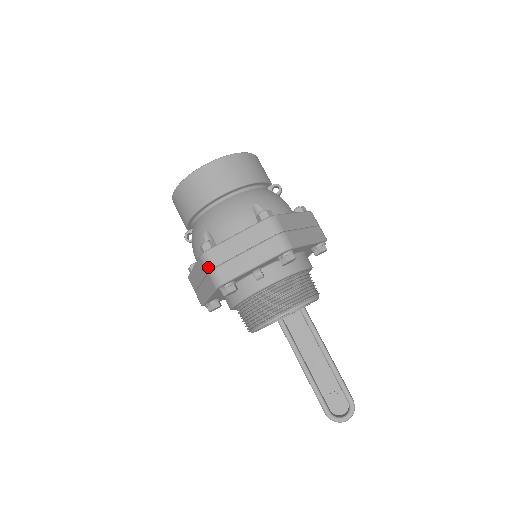
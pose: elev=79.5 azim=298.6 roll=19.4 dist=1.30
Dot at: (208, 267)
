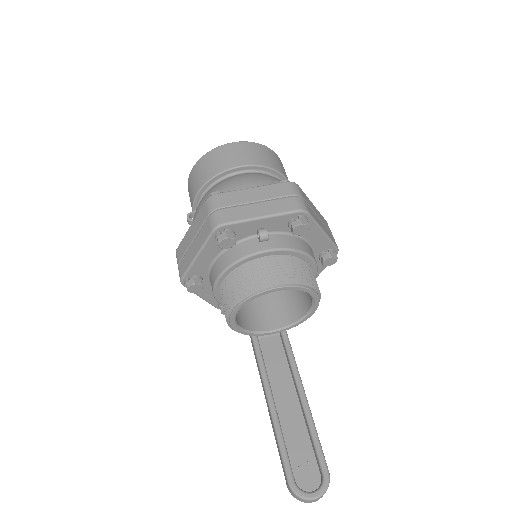
Dot at: (212, 208)
